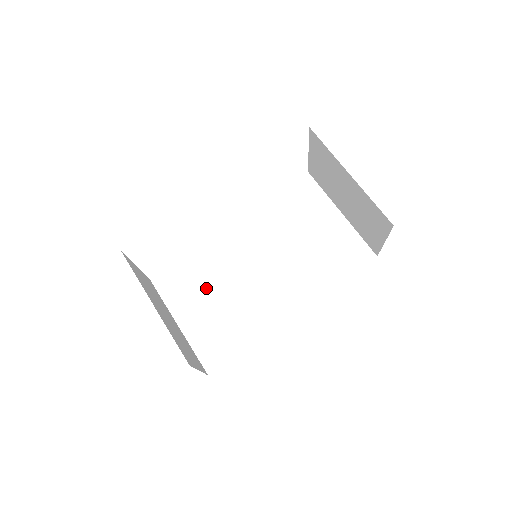
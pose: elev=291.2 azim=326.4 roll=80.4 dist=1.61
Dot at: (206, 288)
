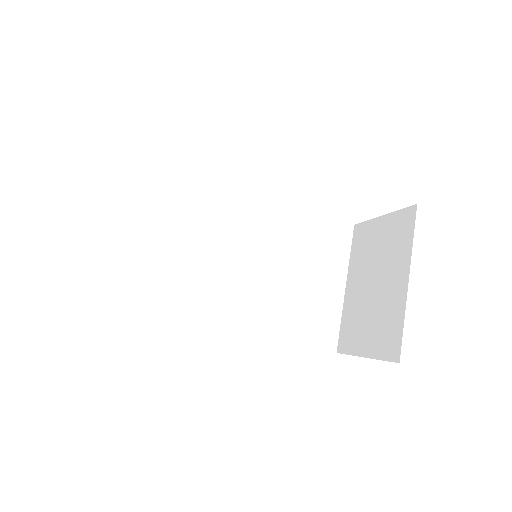
Dot at: (174, 227)
